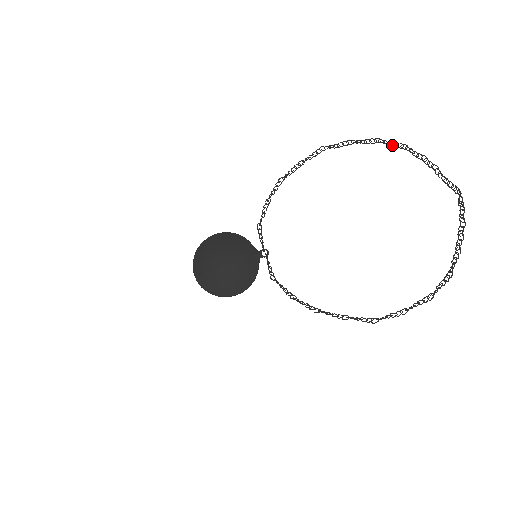
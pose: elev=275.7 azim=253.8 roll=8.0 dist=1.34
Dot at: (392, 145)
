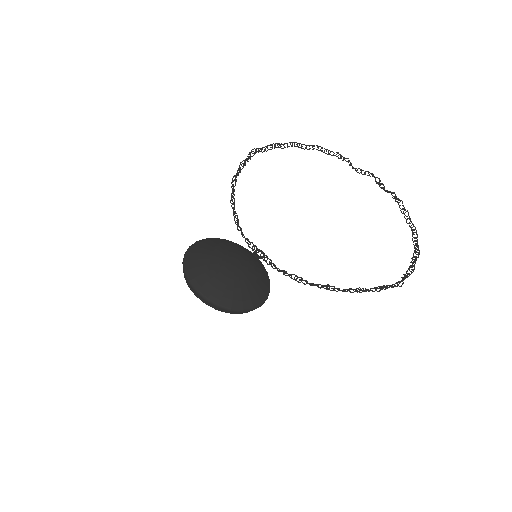
Dot at: occluded
